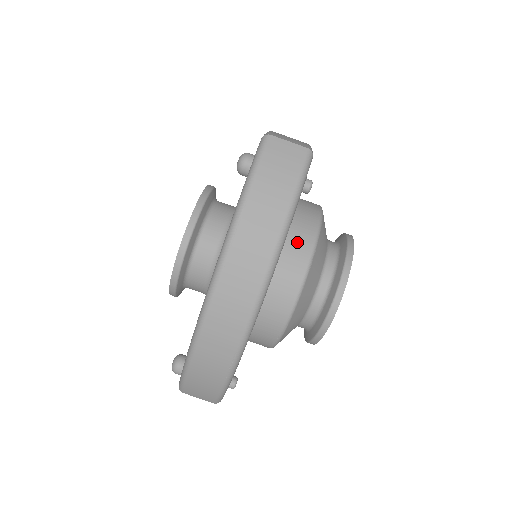
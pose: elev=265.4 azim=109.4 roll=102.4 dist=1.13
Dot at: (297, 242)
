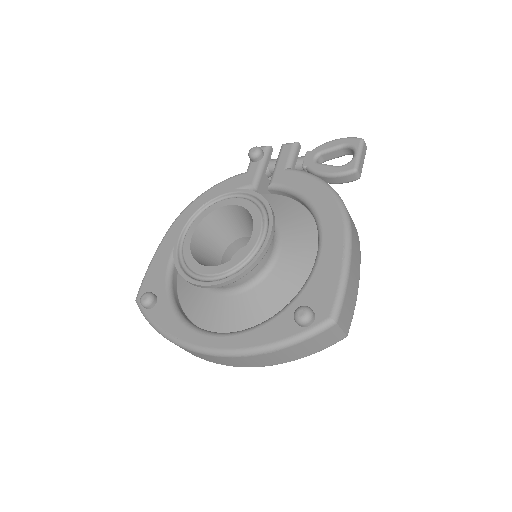
Dot at: occluded
